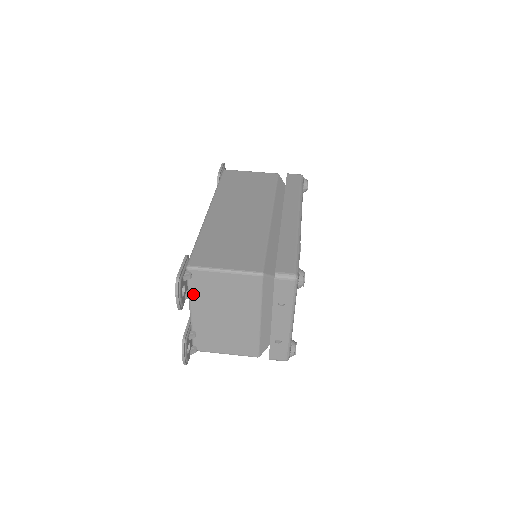
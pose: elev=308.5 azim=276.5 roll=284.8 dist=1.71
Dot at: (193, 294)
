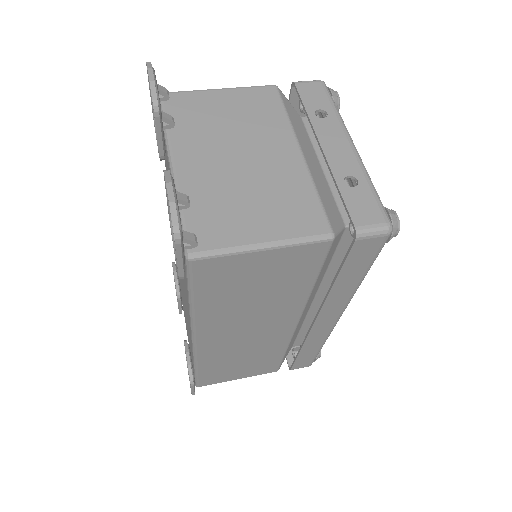
Dot at: (173, 129)
